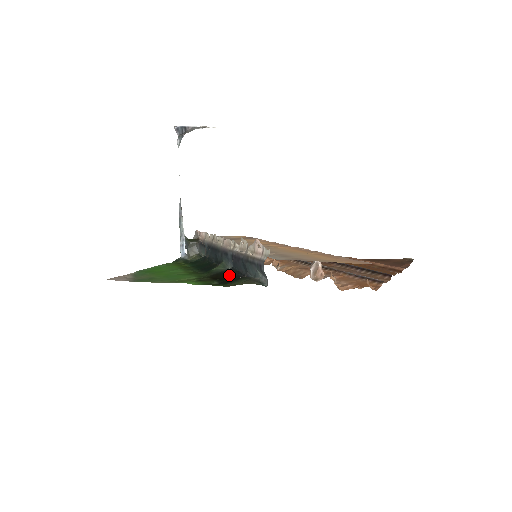
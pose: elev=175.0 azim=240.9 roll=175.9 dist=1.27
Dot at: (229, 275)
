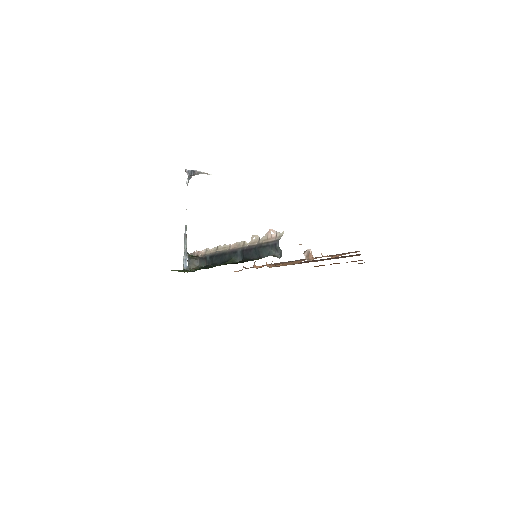
Dot at: (243, 262)
